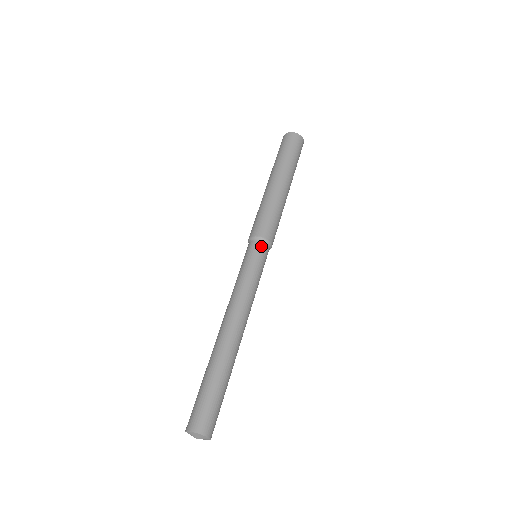
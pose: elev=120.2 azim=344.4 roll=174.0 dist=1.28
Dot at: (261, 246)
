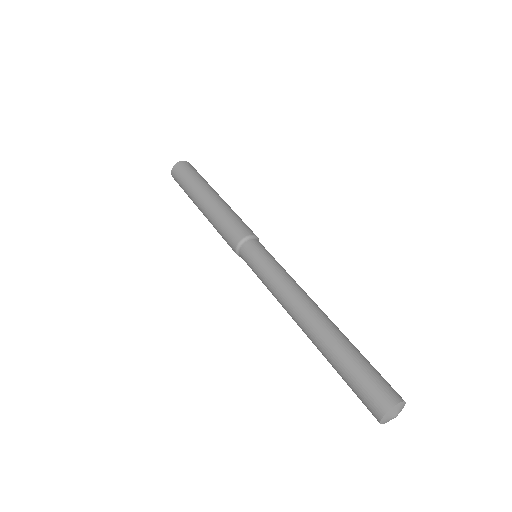
Dot at: (259, 242)
